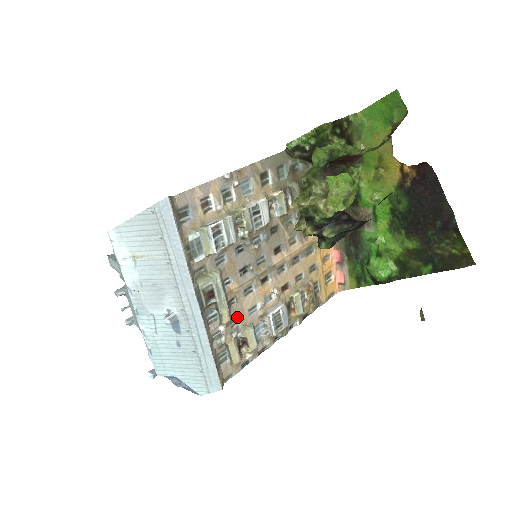
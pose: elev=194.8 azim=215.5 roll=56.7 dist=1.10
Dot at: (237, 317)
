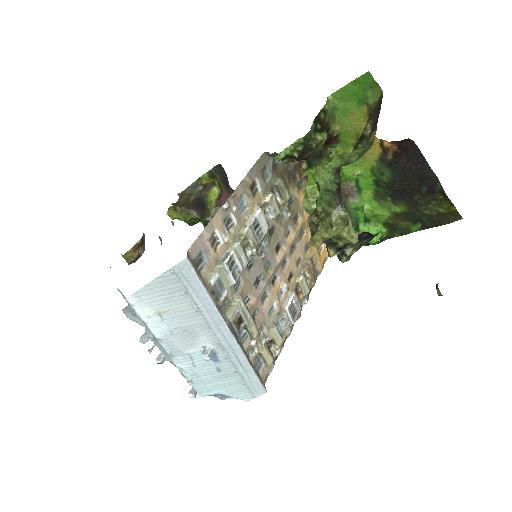
Dot at: (261, 325)
